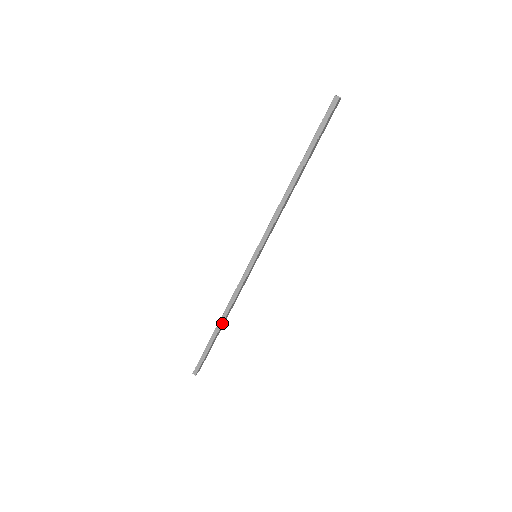
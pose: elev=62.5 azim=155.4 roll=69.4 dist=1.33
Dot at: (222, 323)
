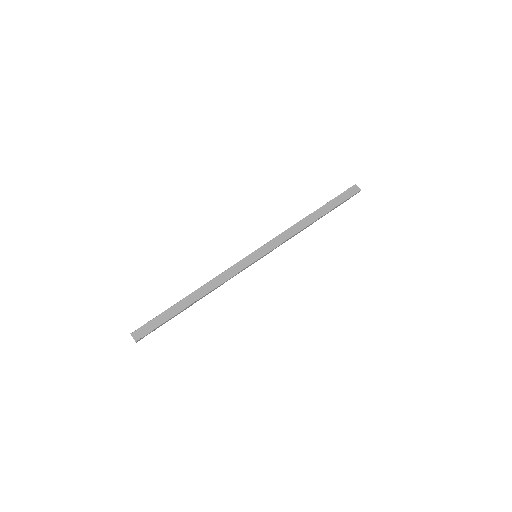
Dot at: (193, 292)
